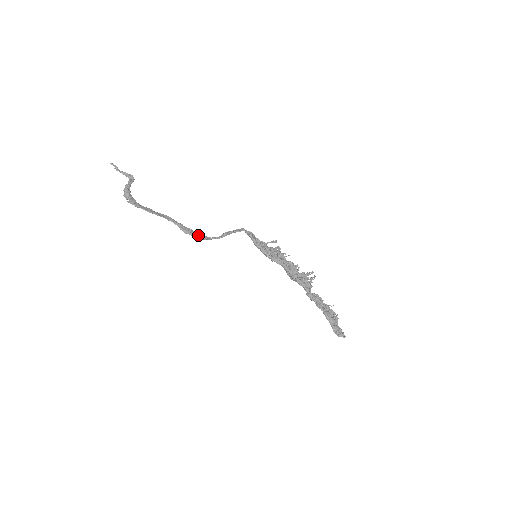
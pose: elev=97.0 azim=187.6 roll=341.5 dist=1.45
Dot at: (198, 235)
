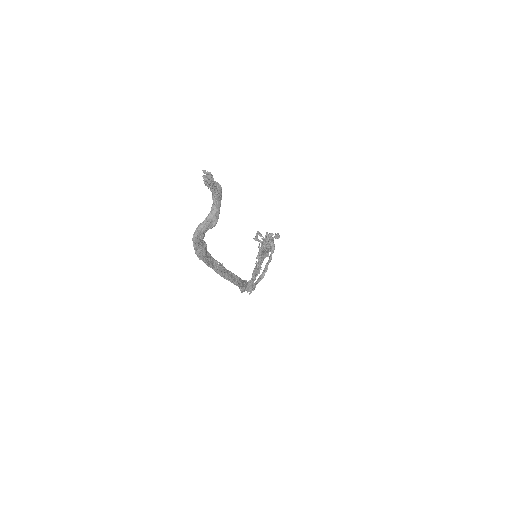
Dot at: (251, 290)
